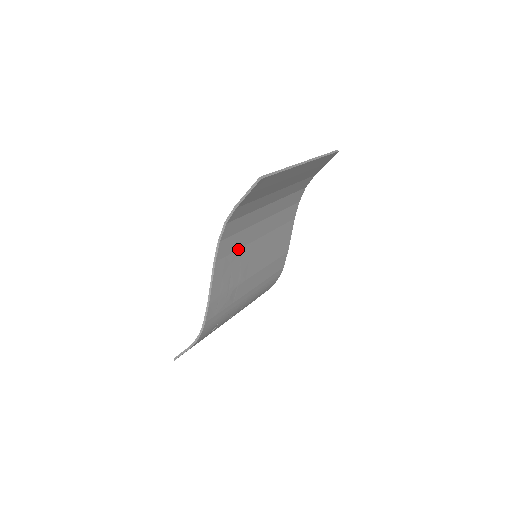
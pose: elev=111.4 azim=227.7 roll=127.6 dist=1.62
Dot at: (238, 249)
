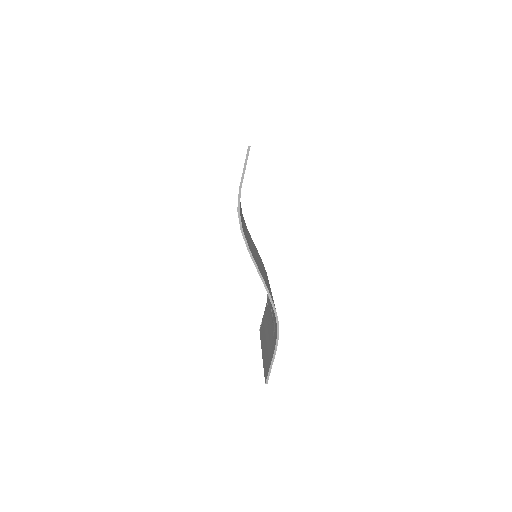
Dot at: (249, 244)
